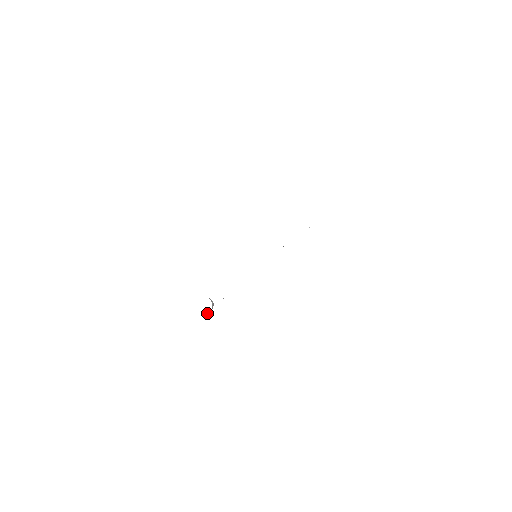
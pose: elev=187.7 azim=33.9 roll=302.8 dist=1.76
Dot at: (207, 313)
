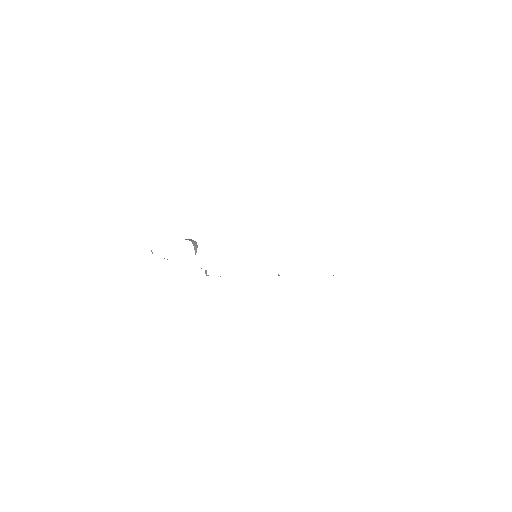
Dot at: occluded
